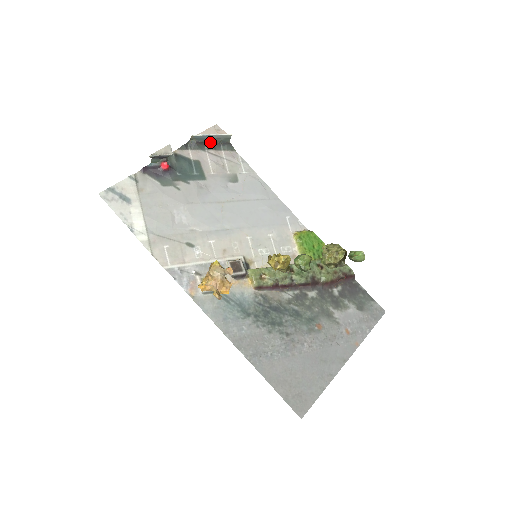
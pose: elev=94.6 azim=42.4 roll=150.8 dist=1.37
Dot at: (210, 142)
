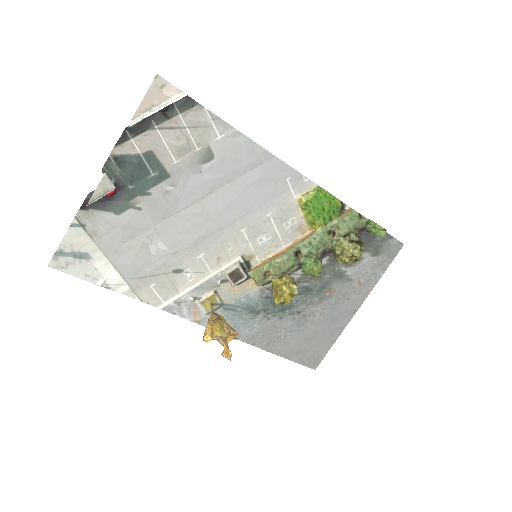
Dot at: occluded
